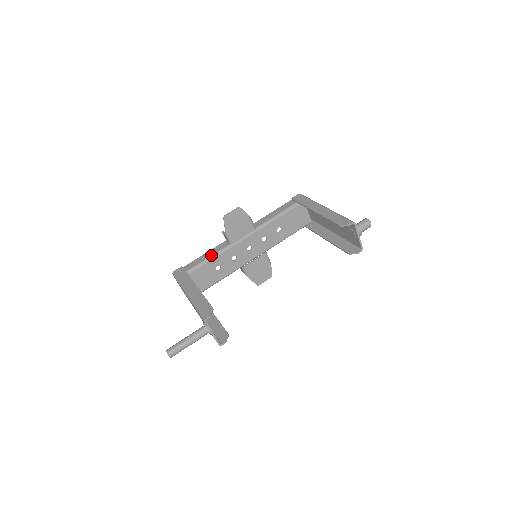
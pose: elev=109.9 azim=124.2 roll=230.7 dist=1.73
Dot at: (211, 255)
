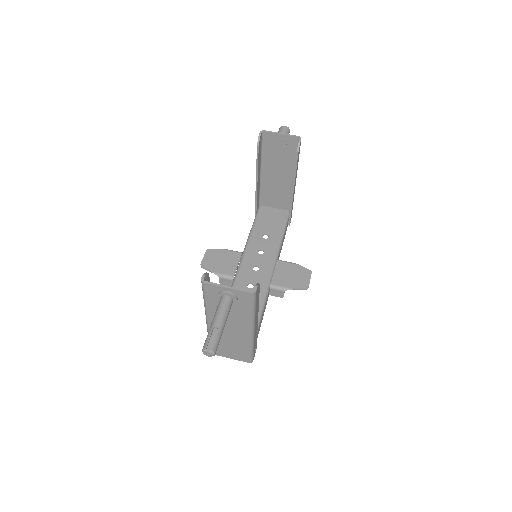
Dot at: occluded
